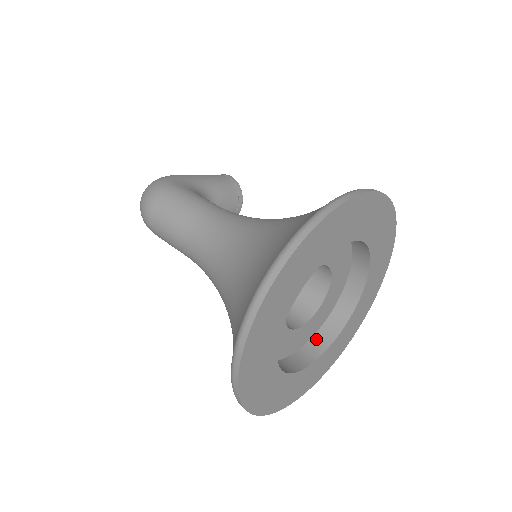
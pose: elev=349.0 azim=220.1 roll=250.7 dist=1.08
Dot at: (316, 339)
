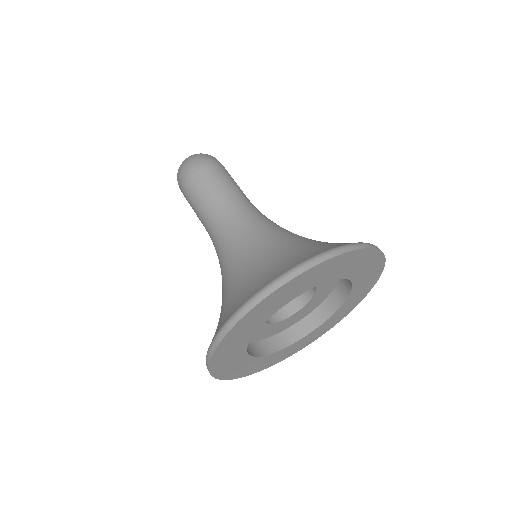
Dot at: (258, 344)
